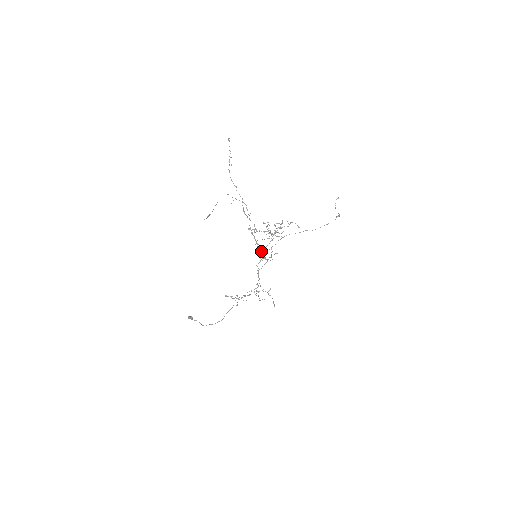
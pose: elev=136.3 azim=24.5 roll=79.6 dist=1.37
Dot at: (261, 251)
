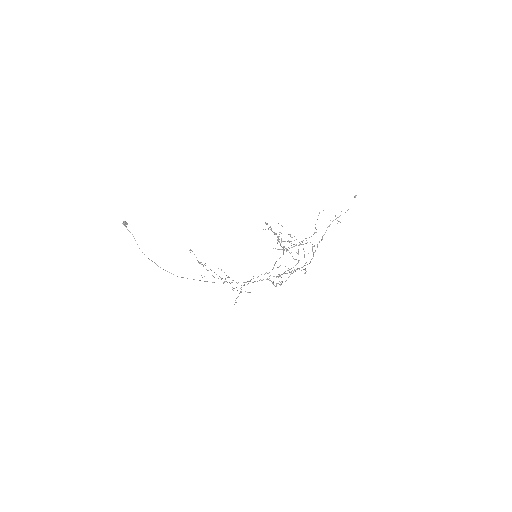
Dot at: (281, 284)
